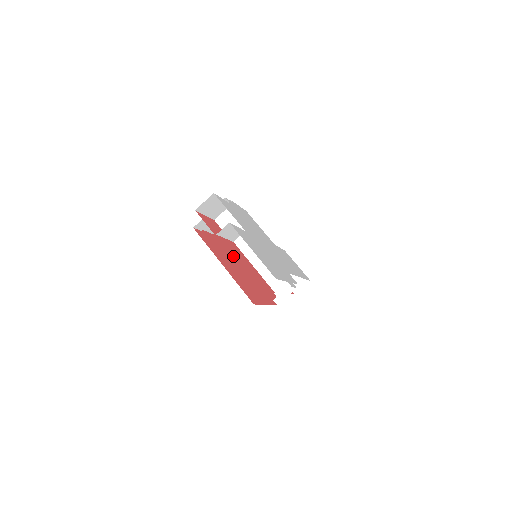
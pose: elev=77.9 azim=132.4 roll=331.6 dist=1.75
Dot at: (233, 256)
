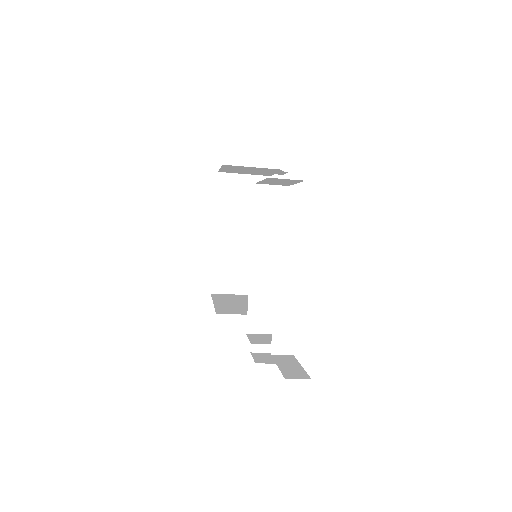
Dot at: occluded
